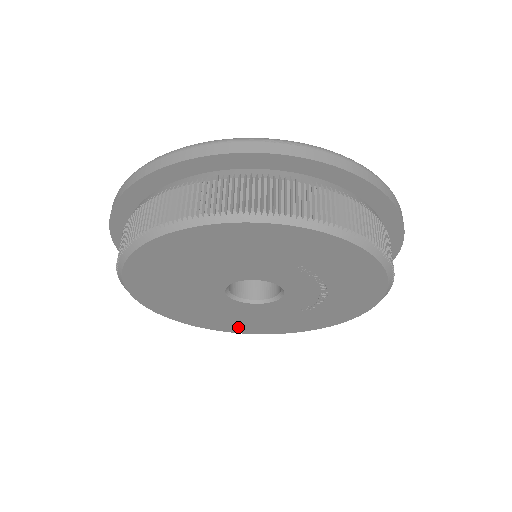
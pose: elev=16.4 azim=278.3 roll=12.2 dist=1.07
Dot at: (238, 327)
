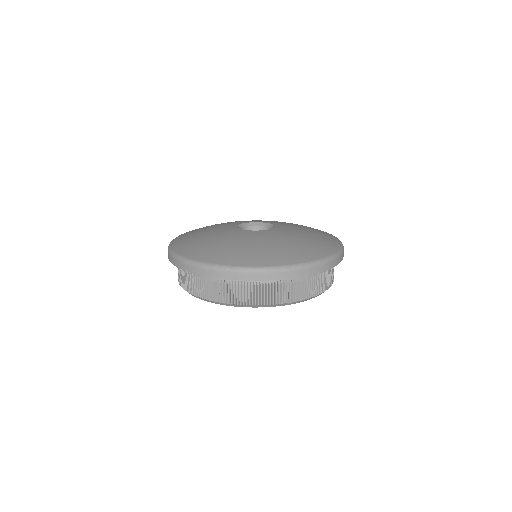
Dot at: occluded
